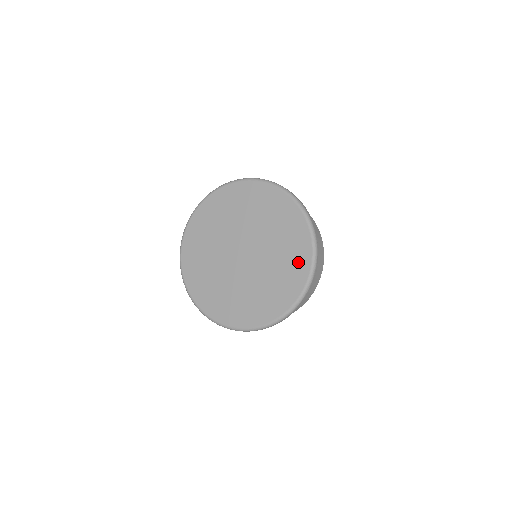
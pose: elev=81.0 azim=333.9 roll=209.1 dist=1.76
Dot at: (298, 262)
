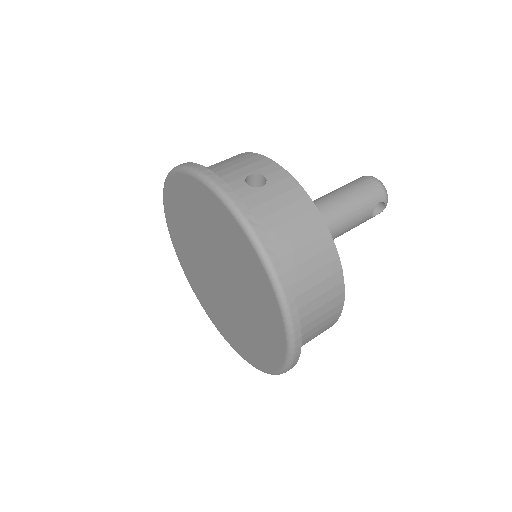
Dot at: (270, 318)
